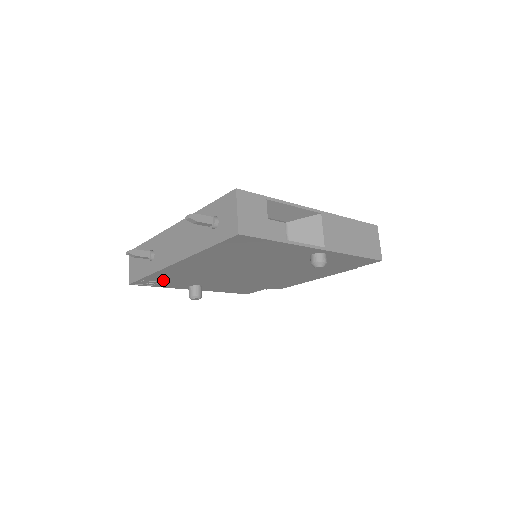
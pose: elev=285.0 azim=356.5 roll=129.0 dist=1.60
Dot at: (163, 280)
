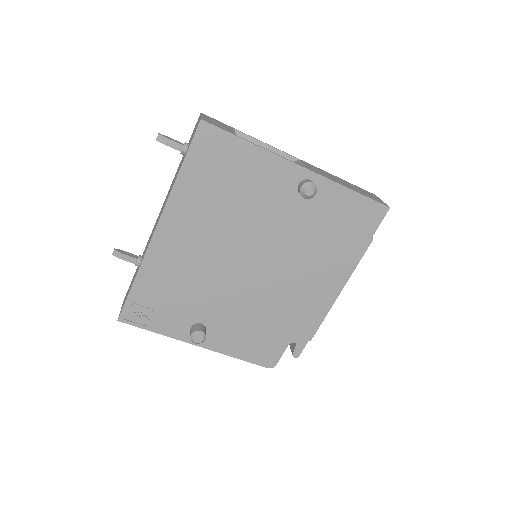
Dot at: (155, 300)
